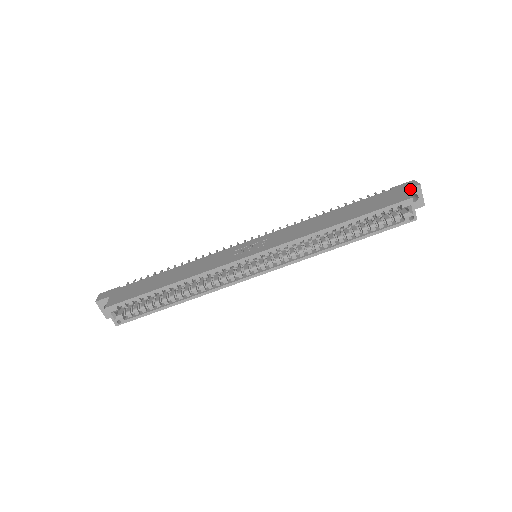
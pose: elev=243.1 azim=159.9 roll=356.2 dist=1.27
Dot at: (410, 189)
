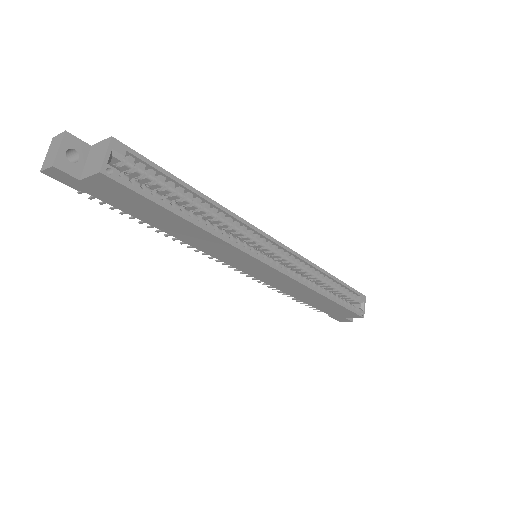
Dot at: occluded
